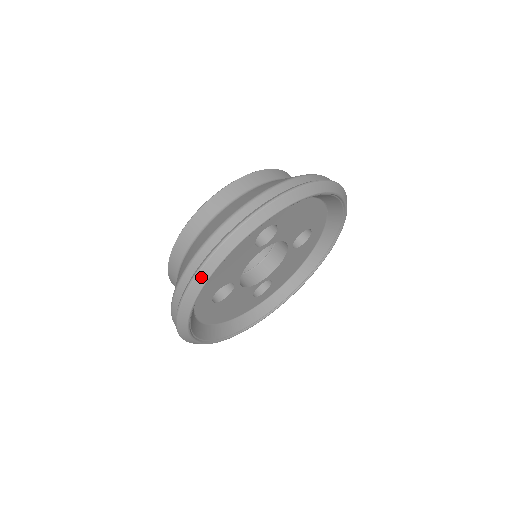
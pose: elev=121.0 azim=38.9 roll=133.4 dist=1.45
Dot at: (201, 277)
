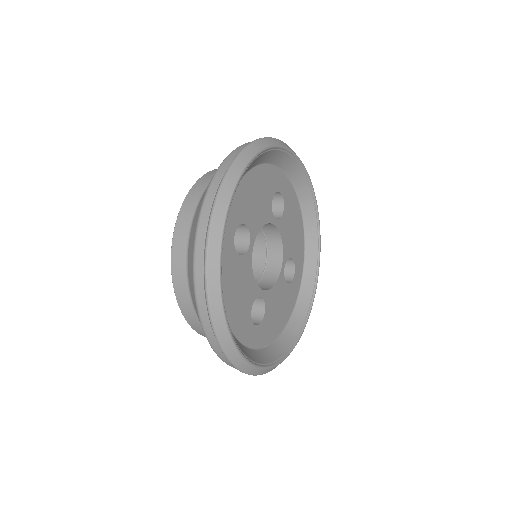
Dot at: (254, 147)
